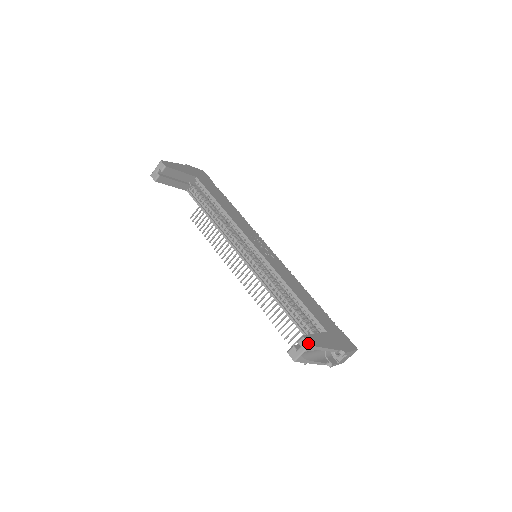
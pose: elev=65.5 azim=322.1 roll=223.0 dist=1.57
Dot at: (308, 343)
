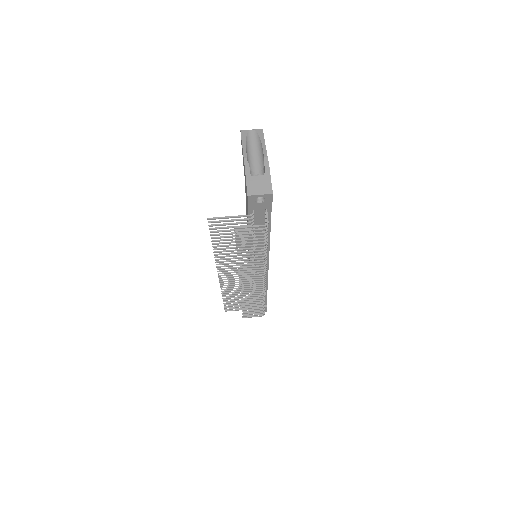
Dot at: (262, 130)
